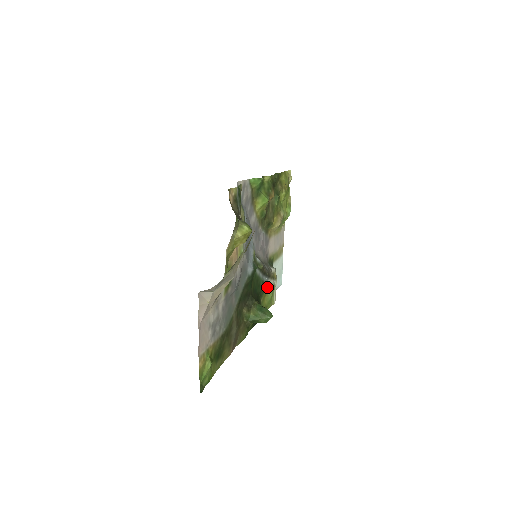
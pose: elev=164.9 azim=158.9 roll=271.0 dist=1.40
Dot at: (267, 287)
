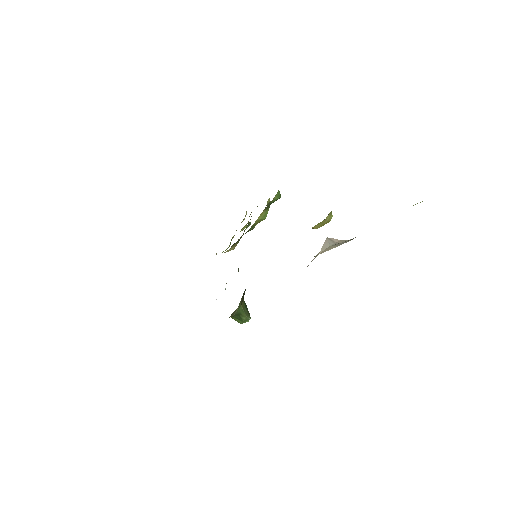
Dot at: occluded
